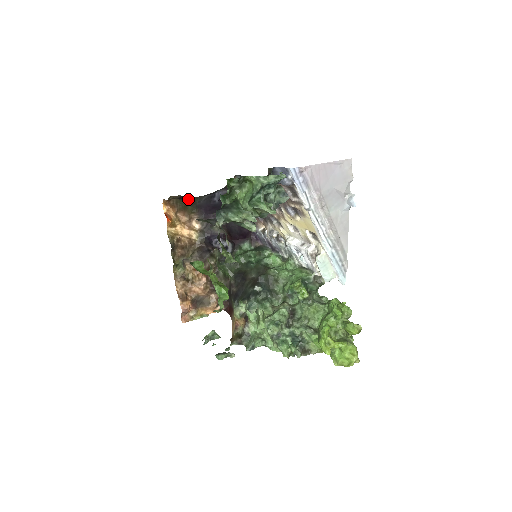
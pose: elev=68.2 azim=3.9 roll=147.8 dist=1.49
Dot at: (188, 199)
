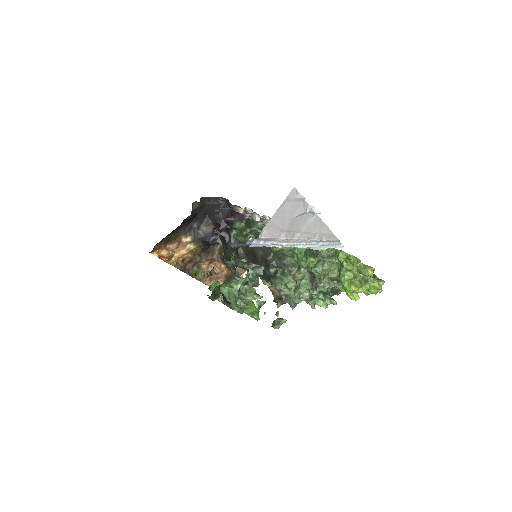
Dot at: (167, 236)
